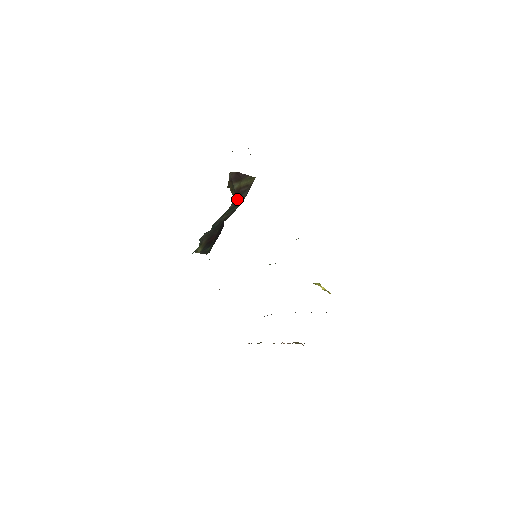
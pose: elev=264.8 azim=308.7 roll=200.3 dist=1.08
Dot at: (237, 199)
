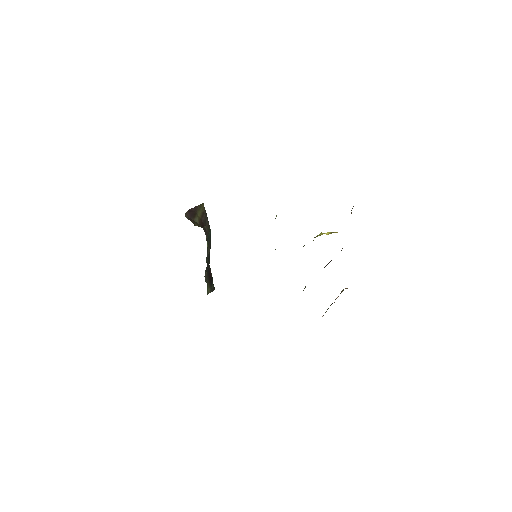
Dot at: (205, 229)
